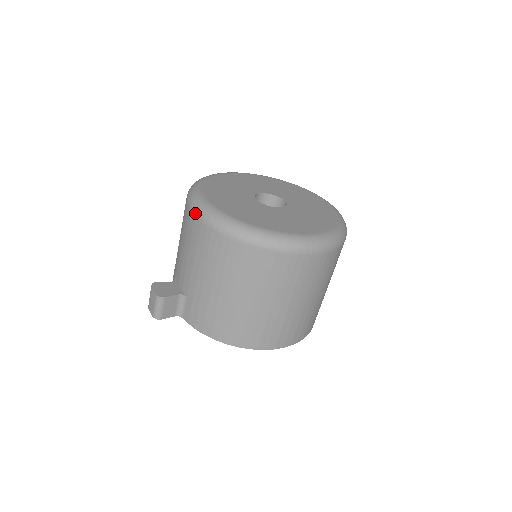
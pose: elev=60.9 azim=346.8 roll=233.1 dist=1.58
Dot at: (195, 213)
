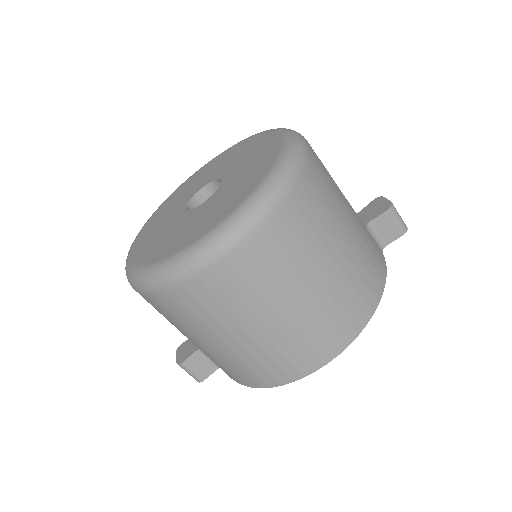
Dot at: occluded
